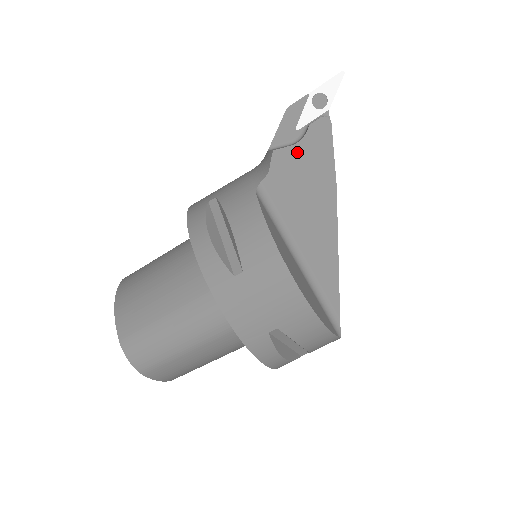
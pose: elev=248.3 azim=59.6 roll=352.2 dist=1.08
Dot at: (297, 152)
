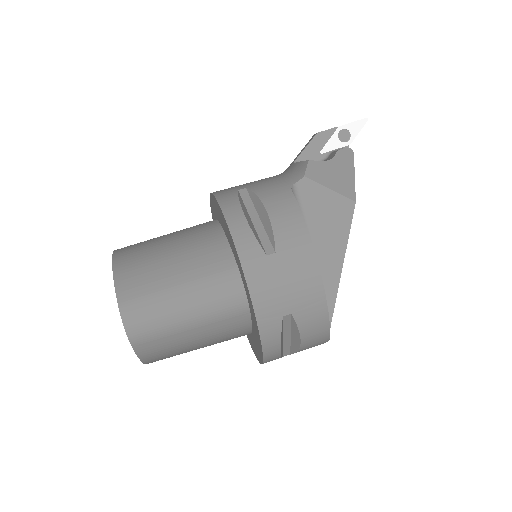
Dot at: (327, 168)
